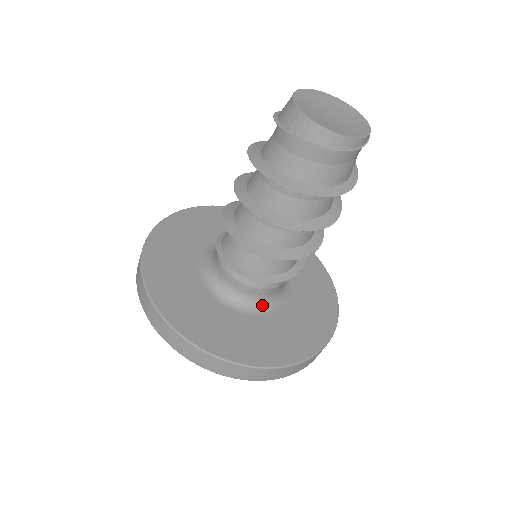
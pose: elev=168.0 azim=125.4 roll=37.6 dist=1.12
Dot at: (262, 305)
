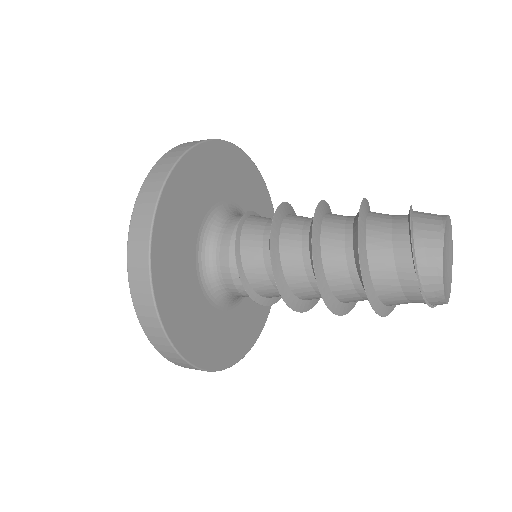
Dot at: (231, 300)
